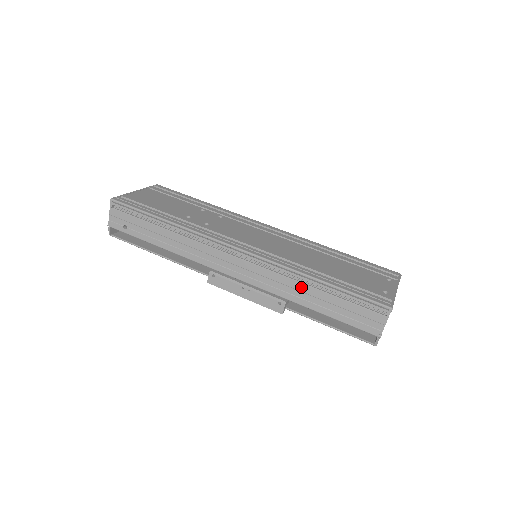
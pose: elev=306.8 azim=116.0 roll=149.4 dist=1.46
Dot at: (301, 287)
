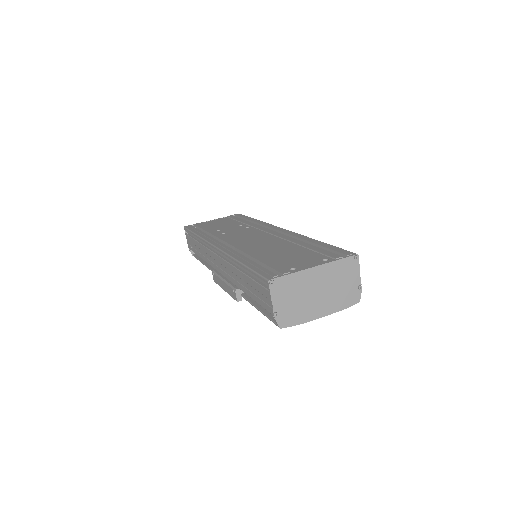
Dot at: (237, 272)
